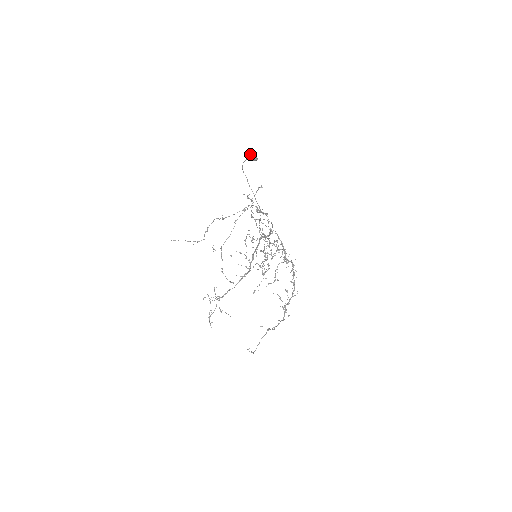
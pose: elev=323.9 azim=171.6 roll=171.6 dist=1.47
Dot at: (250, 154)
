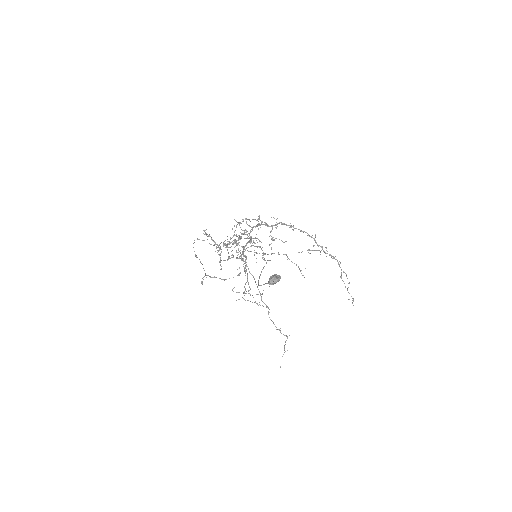
Dot at: occluded
